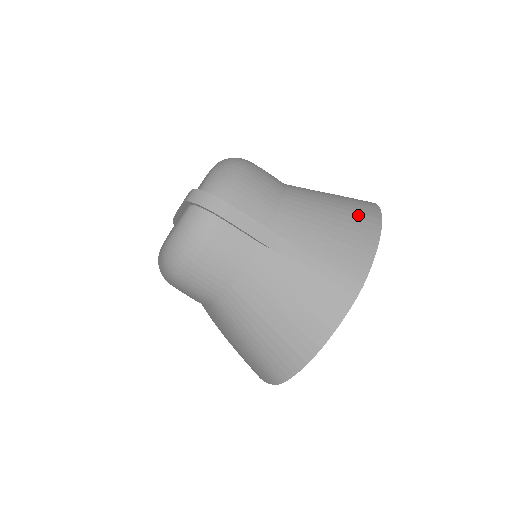
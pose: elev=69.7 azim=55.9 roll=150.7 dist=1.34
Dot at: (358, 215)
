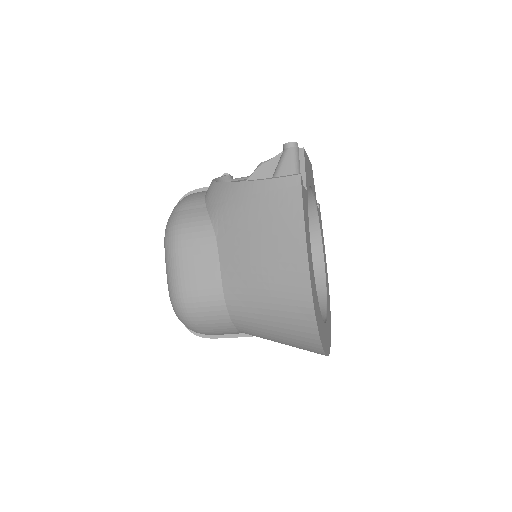
Dot at: (298, 338)
